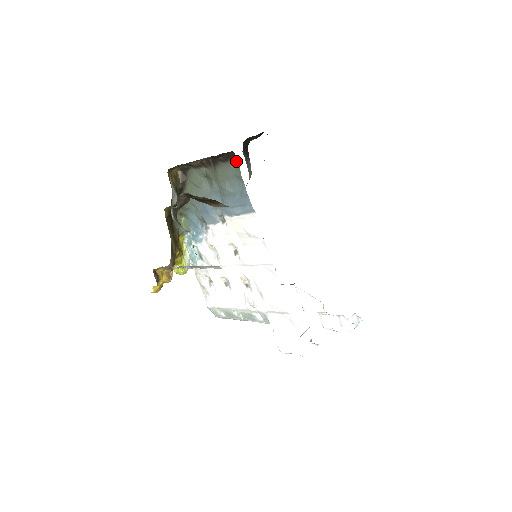
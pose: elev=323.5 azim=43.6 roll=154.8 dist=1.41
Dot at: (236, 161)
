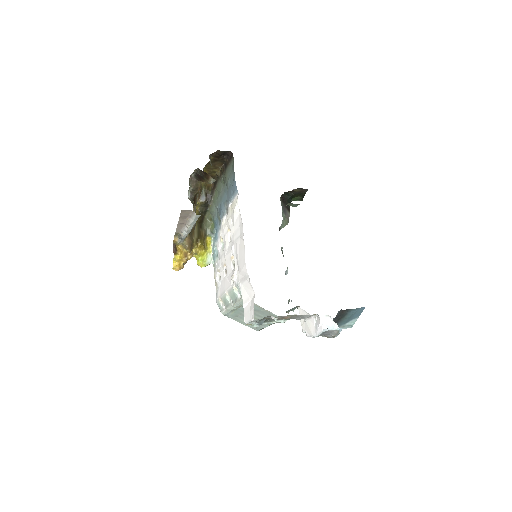
Dot at: (233, 159)
